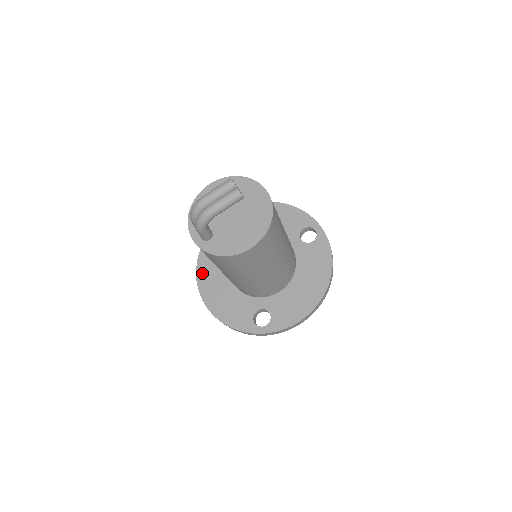
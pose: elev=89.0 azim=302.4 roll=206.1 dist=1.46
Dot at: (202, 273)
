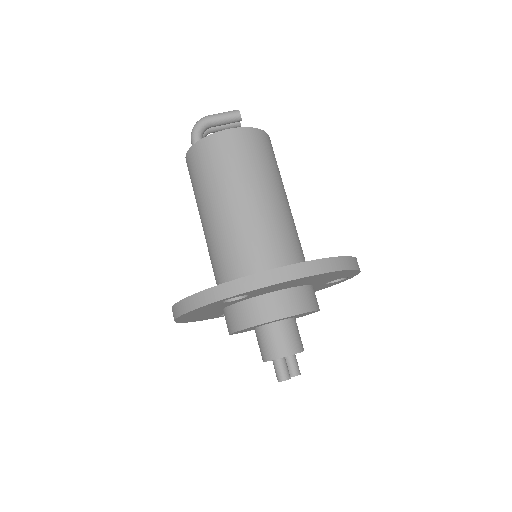
Dot at: occluded
